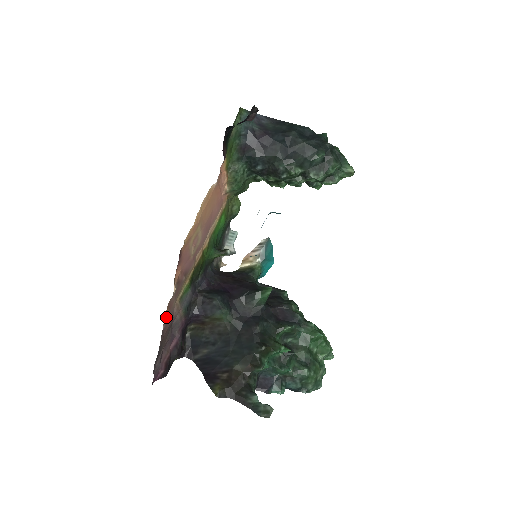
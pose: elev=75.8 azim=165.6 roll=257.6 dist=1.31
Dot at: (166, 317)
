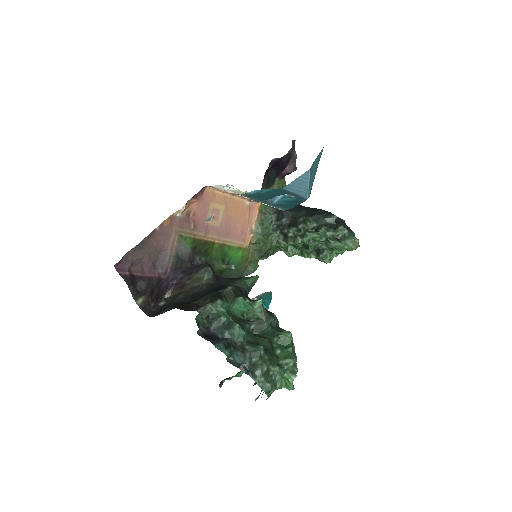
Dot at: (164, 226)
